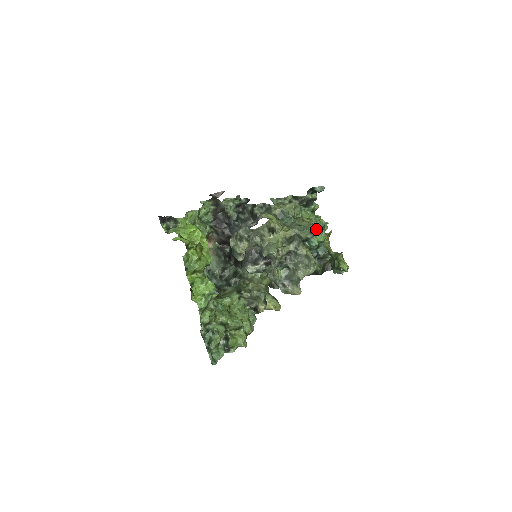
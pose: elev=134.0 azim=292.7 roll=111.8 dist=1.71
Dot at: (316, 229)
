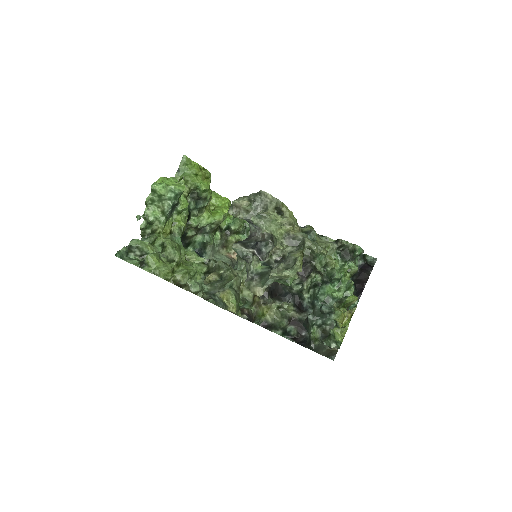
Dot at: (333, 271)
